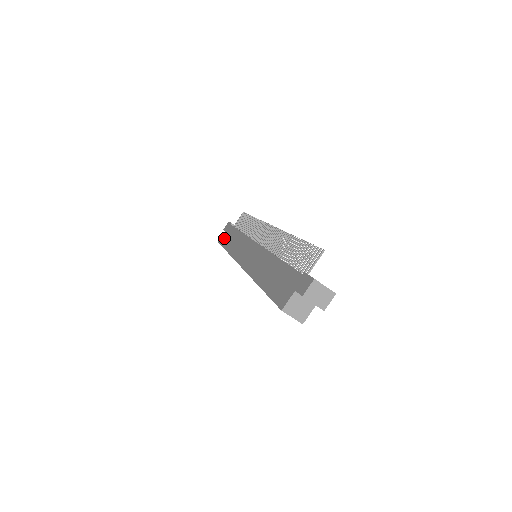
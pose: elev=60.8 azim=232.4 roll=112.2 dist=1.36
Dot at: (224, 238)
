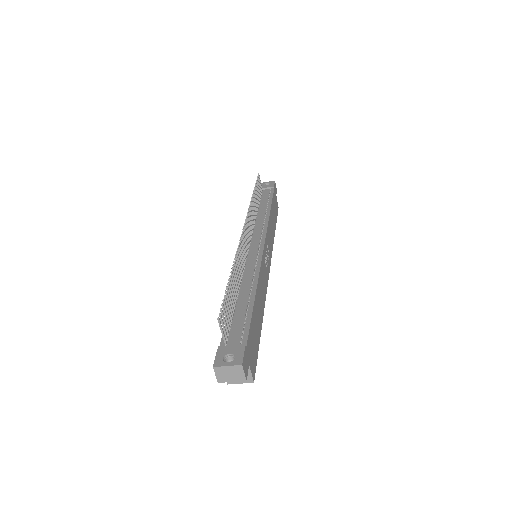
Dot at: occluded
